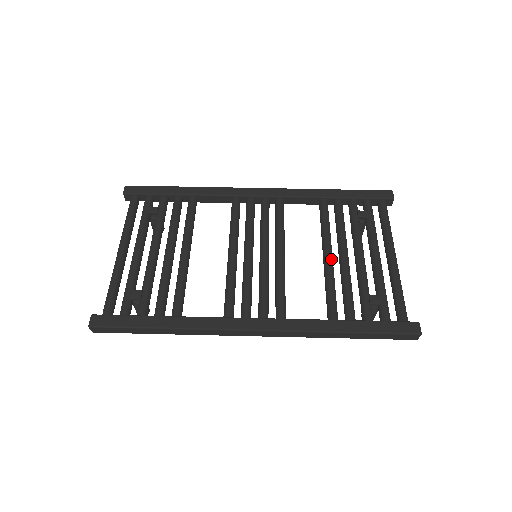
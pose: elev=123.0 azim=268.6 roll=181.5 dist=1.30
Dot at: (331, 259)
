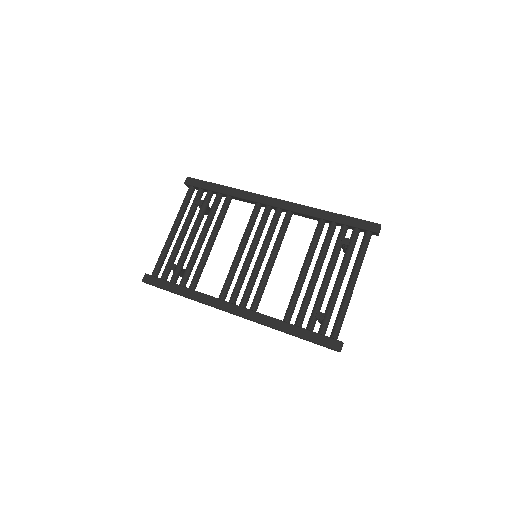
Dot at: (304, 274)
